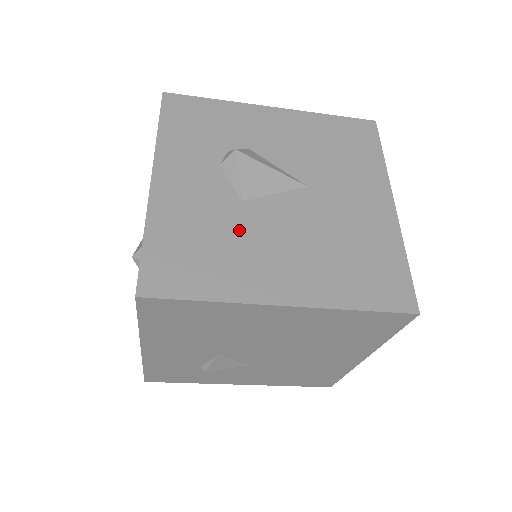
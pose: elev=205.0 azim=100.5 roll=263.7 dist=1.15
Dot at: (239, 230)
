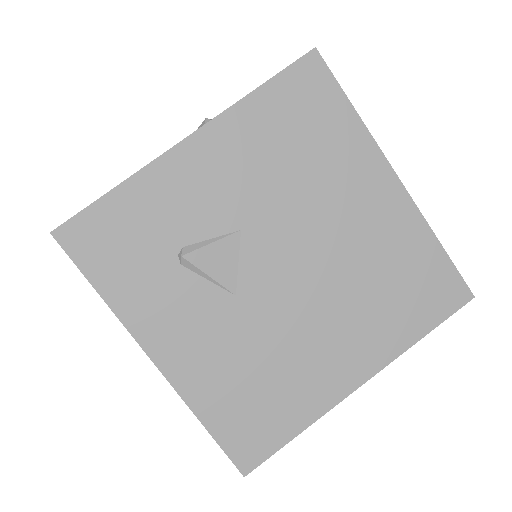
Dot at: occluded
